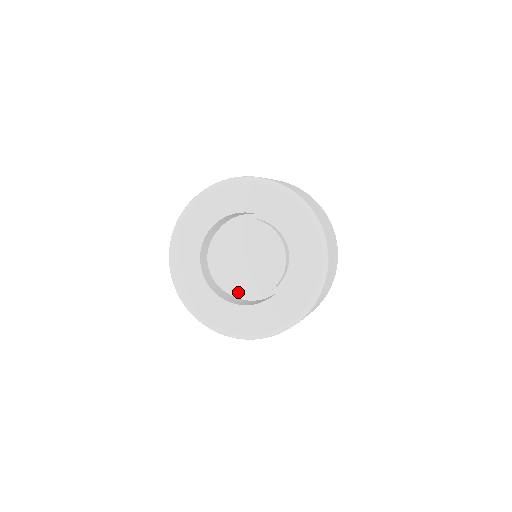
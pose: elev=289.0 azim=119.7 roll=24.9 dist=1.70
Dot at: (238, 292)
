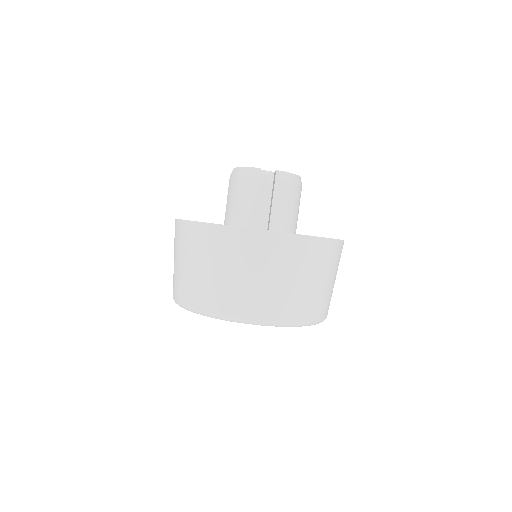
Dot at: occluded
